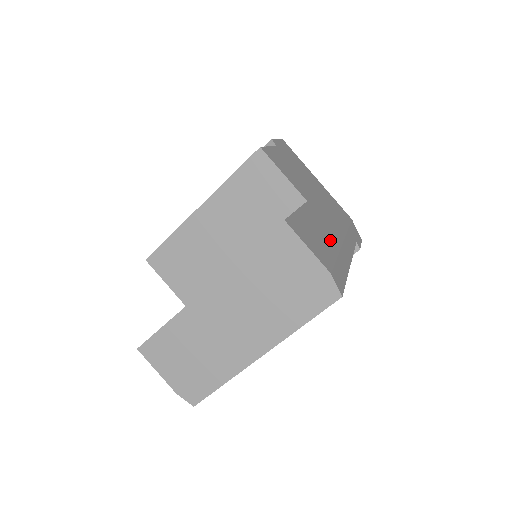
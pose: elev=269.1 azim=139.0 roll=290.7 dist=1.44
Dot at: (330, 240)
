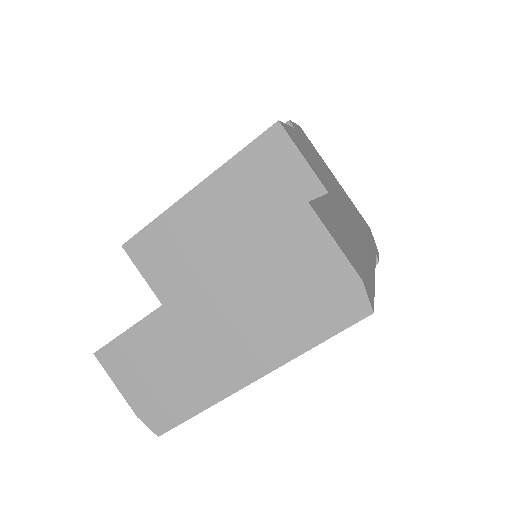
Dot at: (355, 242)
